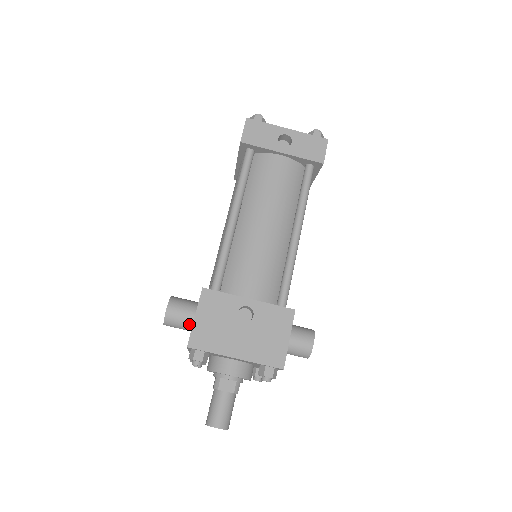
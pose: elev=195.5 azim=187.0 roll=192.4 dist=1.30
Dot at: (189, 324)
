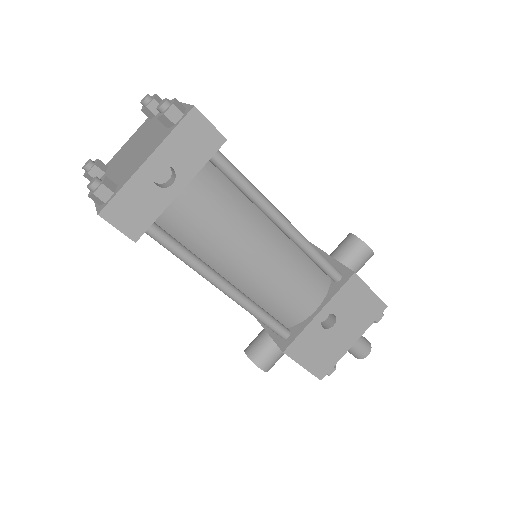
Dot at: occluded
